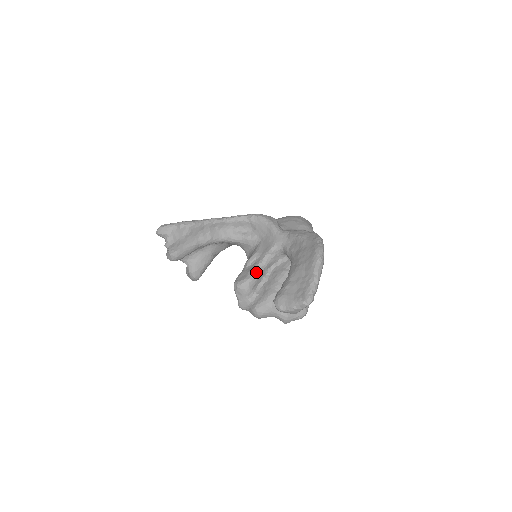
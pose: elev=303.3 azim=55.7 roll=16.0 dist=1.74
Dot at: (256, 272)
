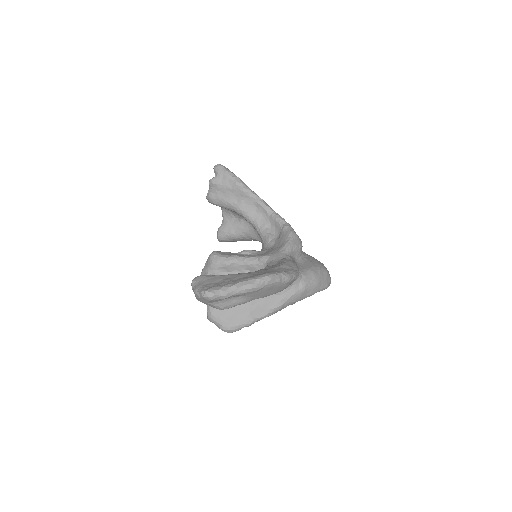
Dot at: (233, 259)
